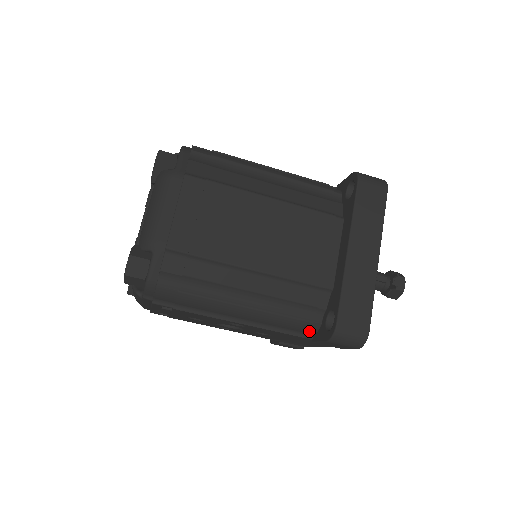
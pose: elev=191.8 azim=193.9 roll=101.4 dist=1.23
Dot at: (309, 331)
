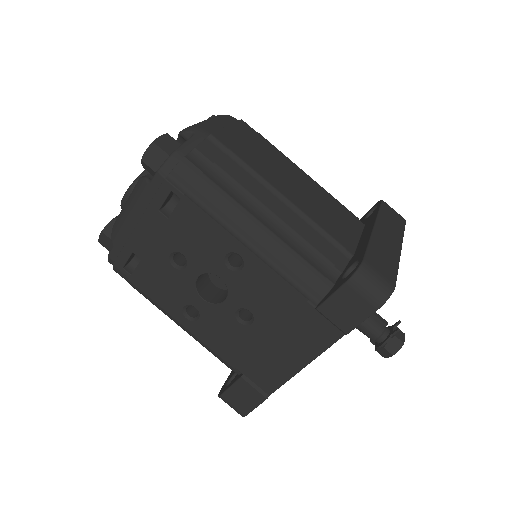
Dot at: (317, 292)
